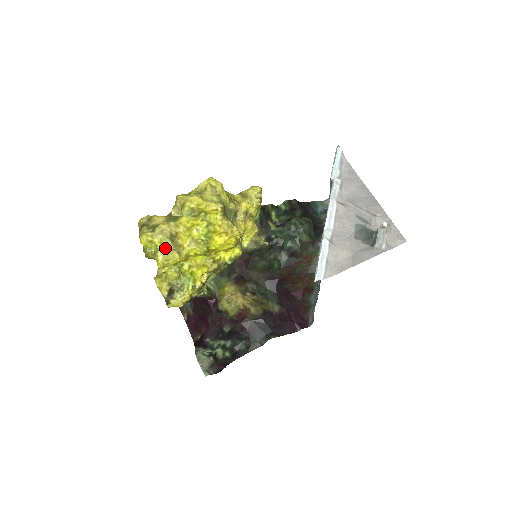
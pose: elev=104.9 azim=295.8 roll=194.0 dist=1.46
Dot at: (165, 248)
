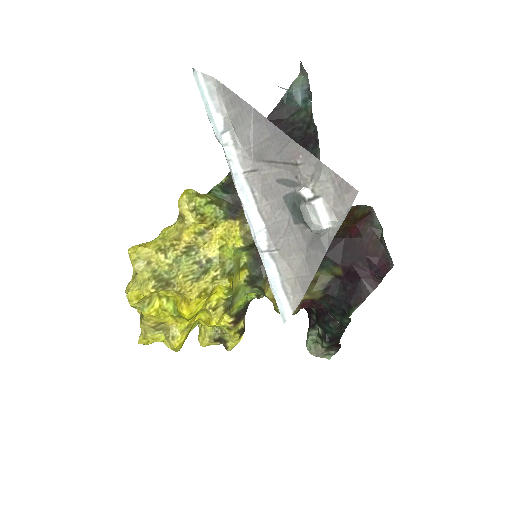
Dot at: (163, 337)
